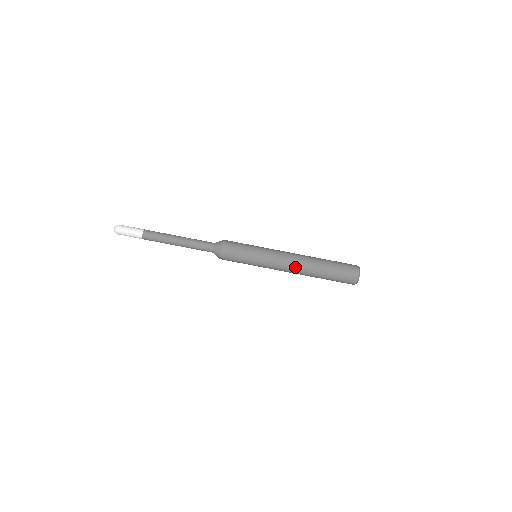
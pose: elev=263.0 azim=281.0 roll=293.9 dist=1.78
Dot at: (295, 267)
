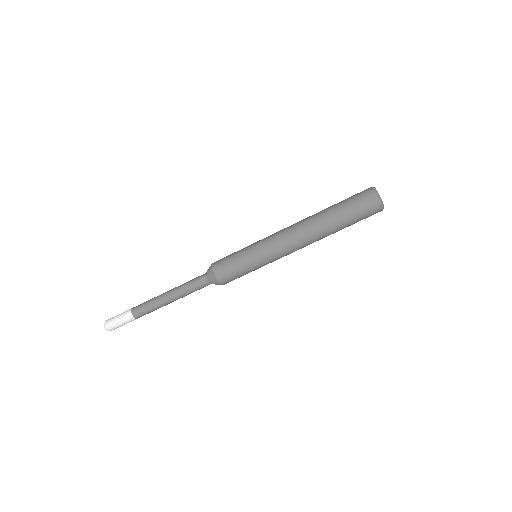
Dot at: occluded
